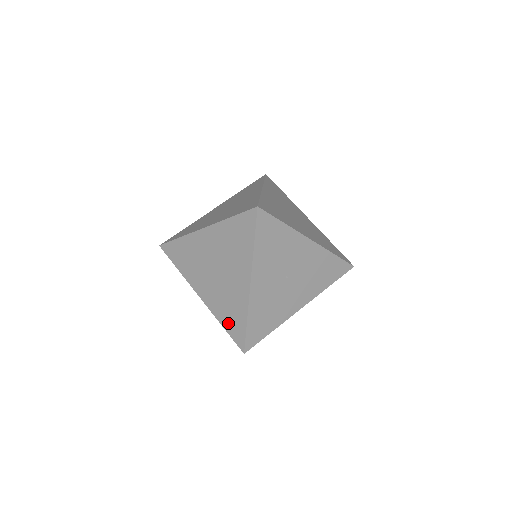
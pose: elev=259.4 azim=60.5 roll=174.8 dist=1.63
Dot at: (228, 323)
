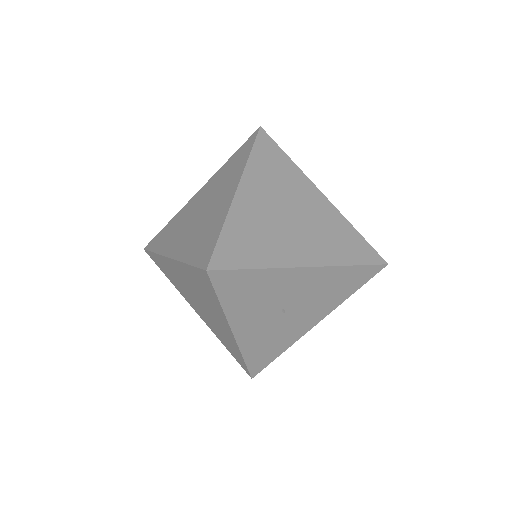
Dot at: (228, 348)
